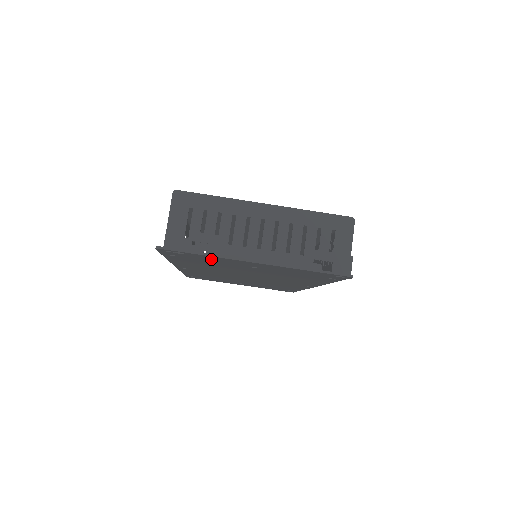
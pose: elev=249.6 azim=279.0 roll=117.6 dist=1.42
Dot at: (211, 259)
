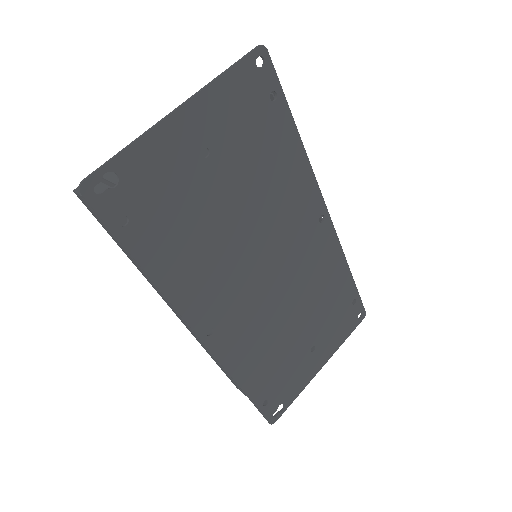
Dot at: (153, 171)
